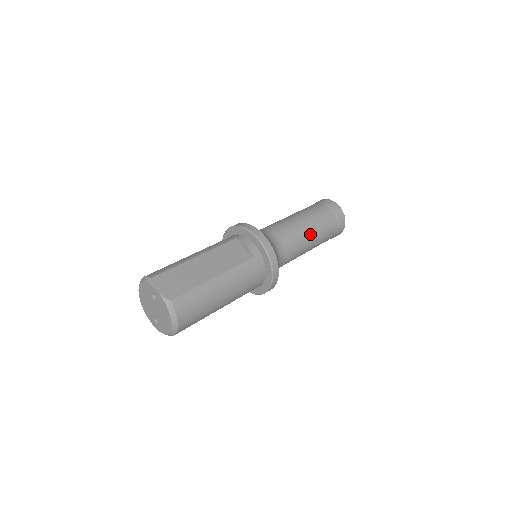
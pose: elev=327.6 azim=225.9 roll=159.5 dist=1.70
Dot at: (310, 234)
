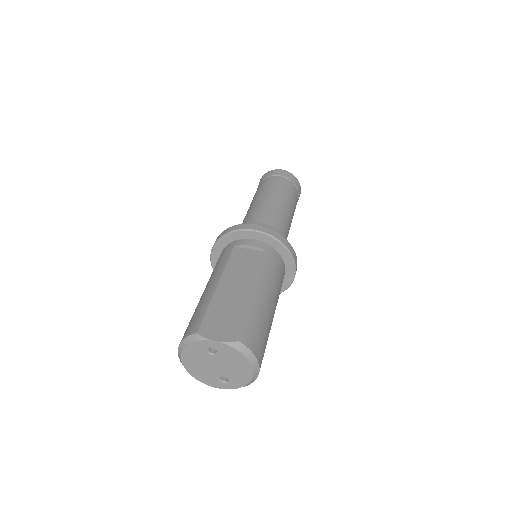
Dot at: (286, 207)
